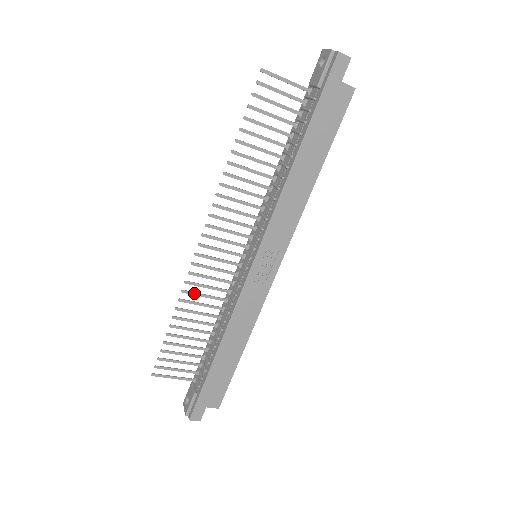
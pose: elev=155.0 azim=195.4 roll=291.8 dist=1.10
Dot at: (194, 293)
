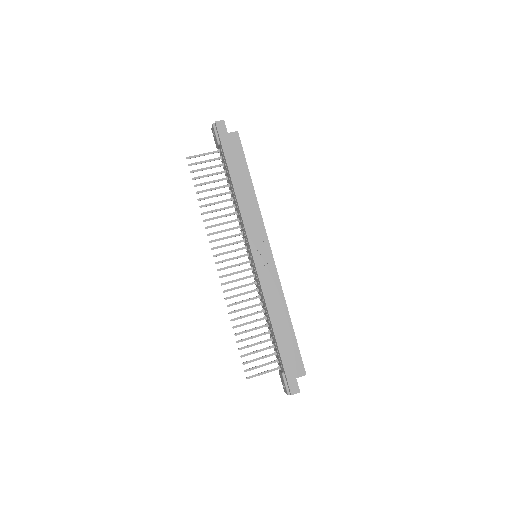
Dot at: (235, 303)
